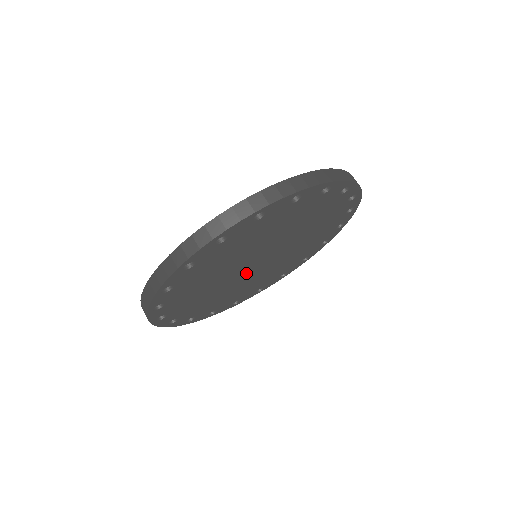
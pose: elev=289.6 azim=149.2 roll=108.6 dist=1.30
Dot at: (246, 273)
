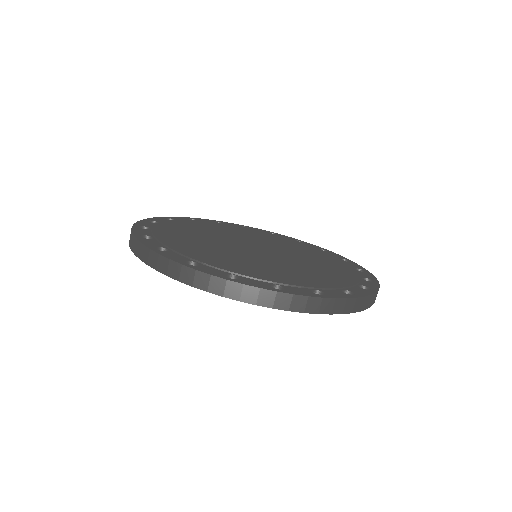
Dot at: occluded
